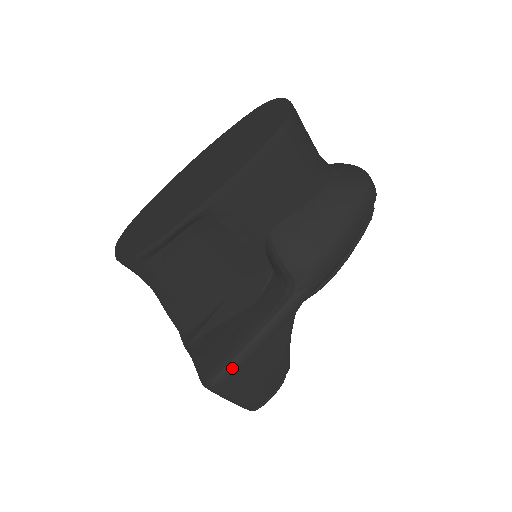
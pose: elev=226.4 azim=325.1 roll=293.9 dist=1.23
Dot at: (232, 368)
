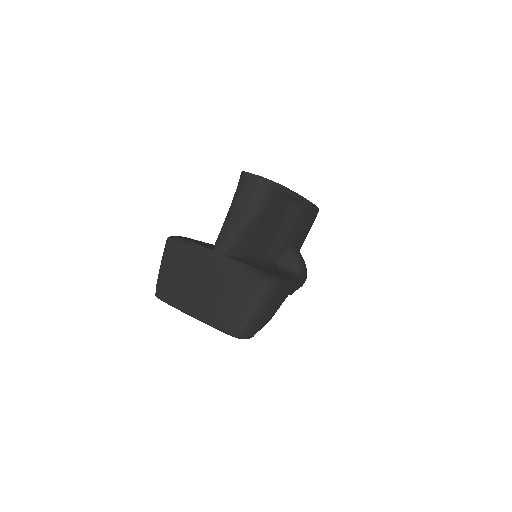
Dot at: (283, 283)
